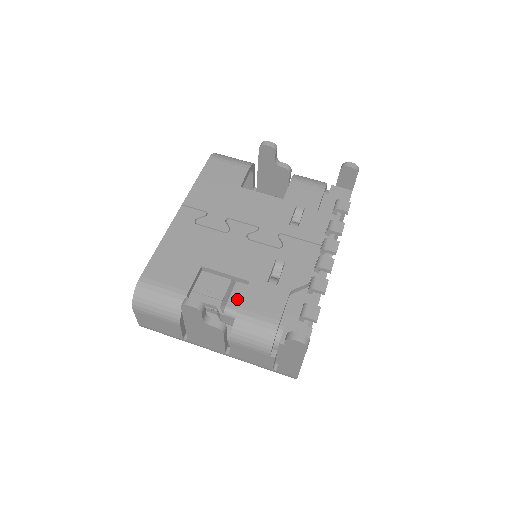
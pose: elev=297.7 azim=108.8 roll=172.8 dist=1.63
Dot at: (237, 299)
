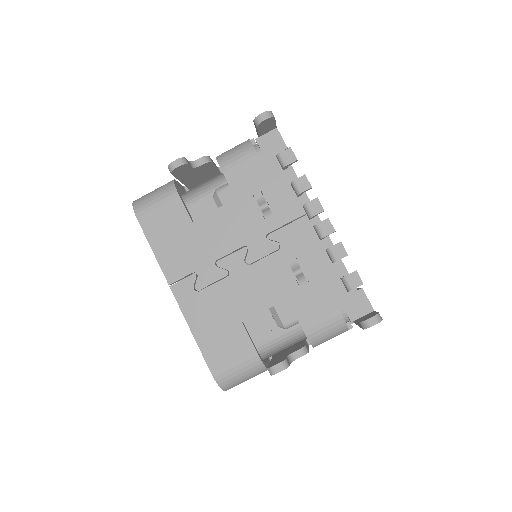
Dot at: (284, 311)
